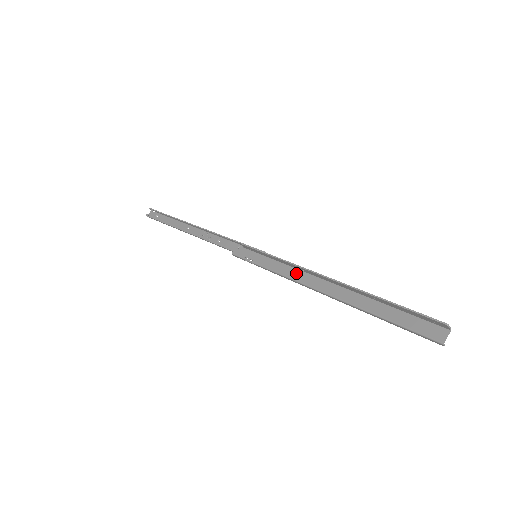
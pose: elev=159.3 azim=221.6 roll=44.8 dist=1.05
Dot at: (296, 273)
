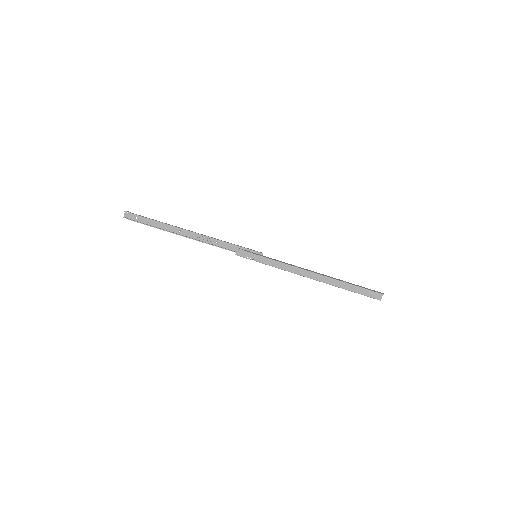
Dot at: (291, 268)
